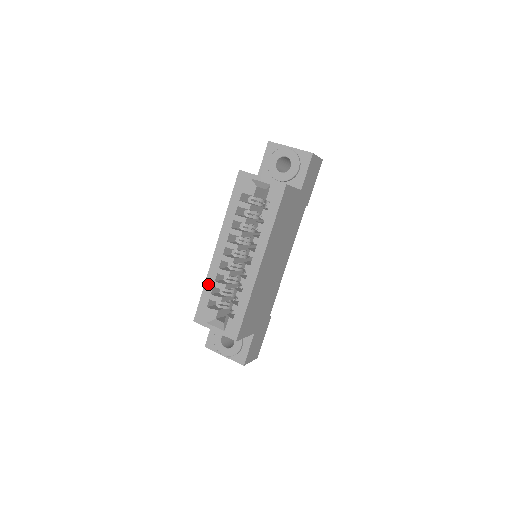
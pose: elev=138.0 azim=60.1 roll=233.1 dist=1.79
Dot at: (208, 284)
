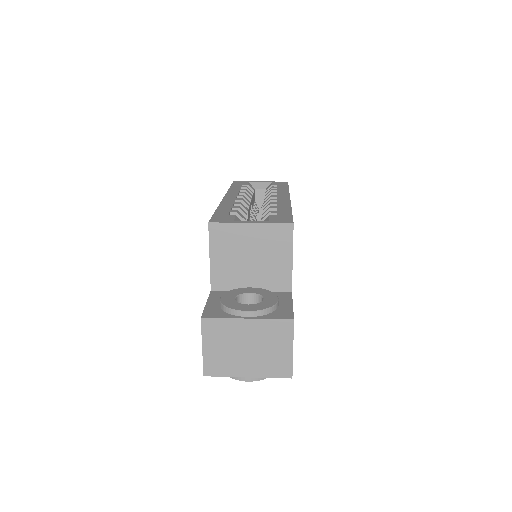
Dot at: (223, 207)
